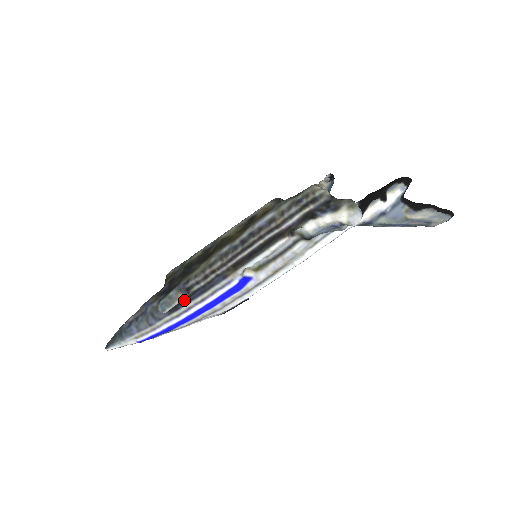
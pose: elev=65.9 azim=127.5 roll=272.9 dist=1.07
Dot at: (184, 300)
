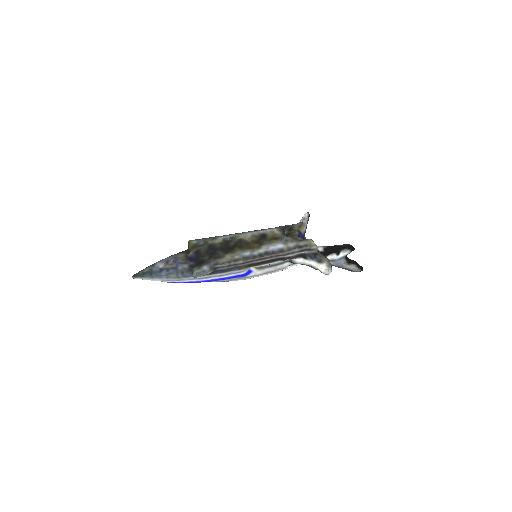
Dot at: (209, 273)
